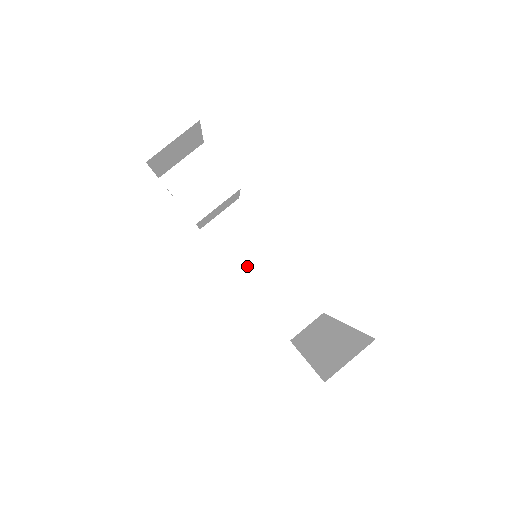
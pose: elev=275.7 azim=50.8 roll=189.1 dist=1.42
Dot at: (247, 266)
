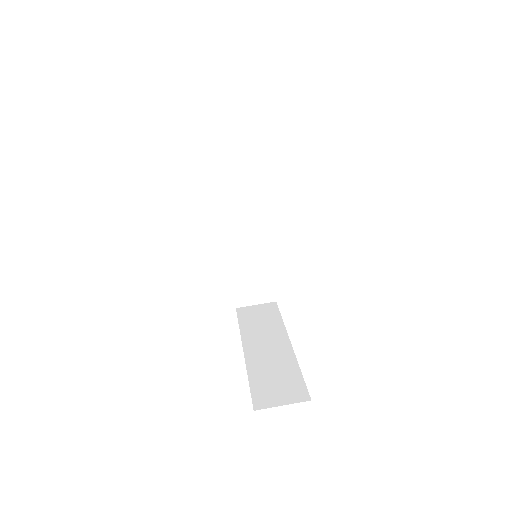
Dot at: (238, 231)
